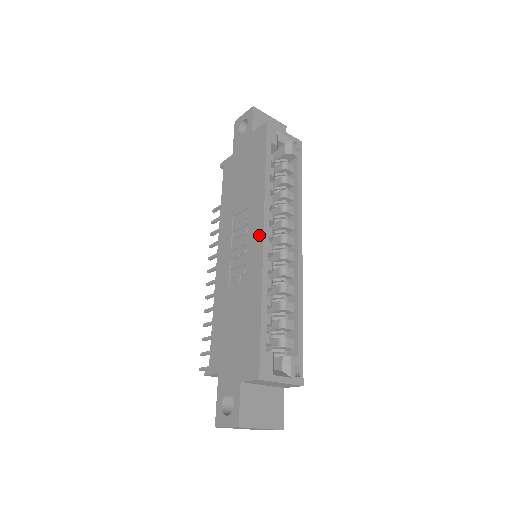
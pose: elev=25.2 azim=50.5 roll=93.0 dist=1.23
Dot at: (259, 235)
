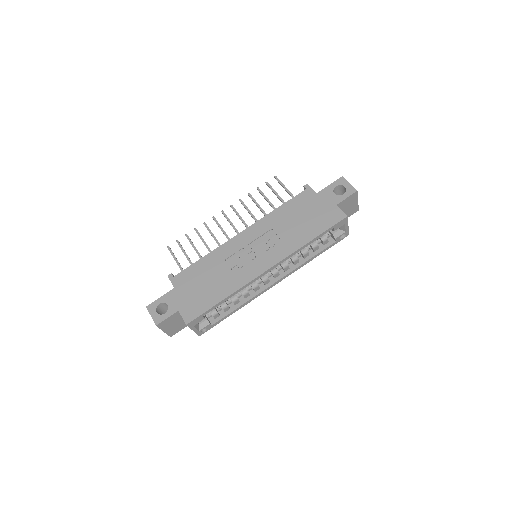
Dot at: (267, 266)
